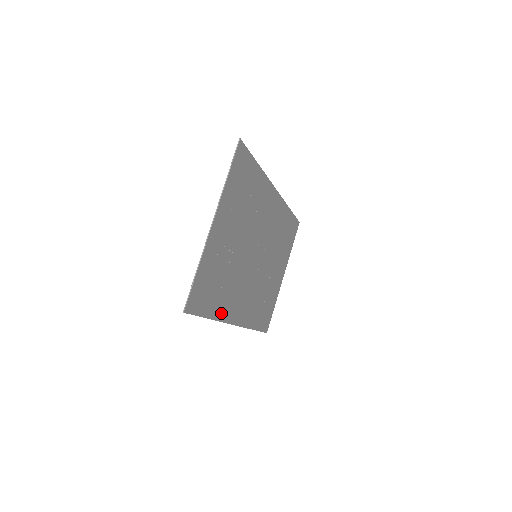
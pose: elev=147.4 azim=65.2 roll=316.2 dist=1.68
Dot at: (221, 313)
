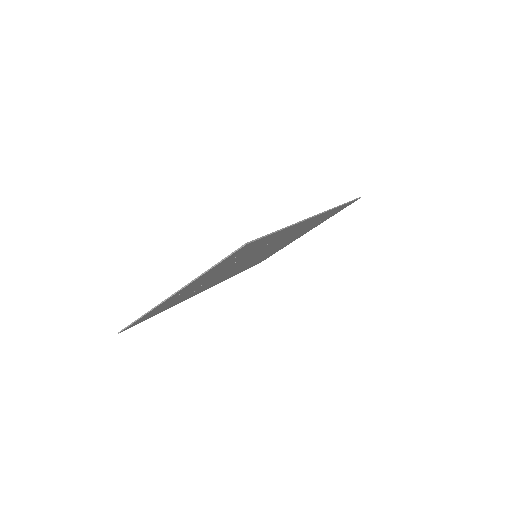
Dot at: occluded
